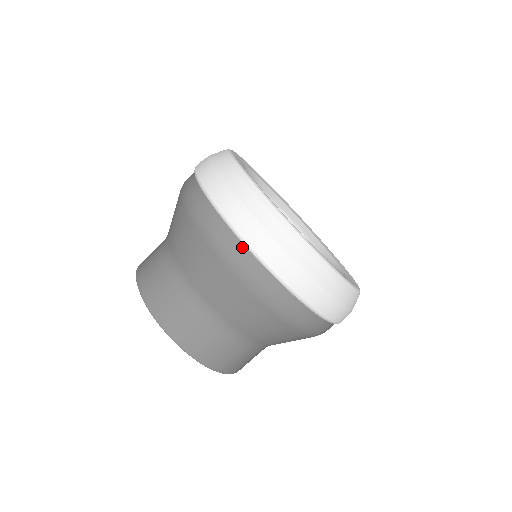
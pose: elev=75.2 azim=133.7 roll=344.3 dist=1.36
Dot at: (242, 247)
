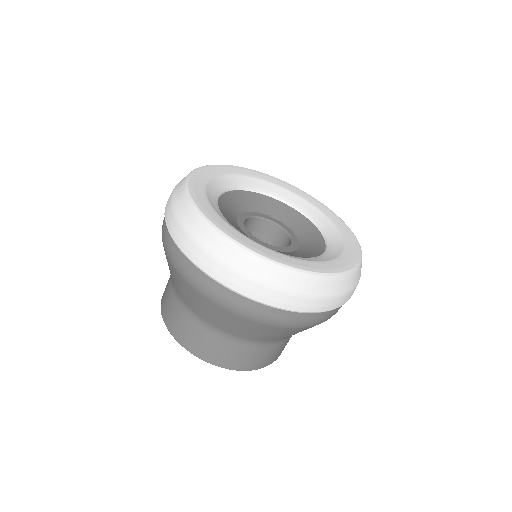
Dot at: (272, 309)
